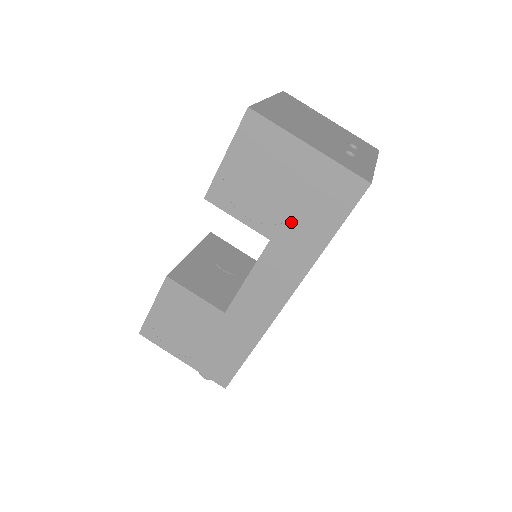
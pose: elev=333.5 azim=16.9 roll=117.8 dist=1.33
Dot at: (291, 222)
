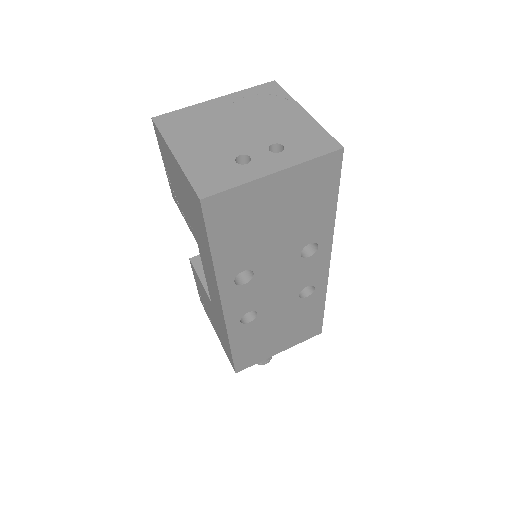
Dot at: (196, 229)
